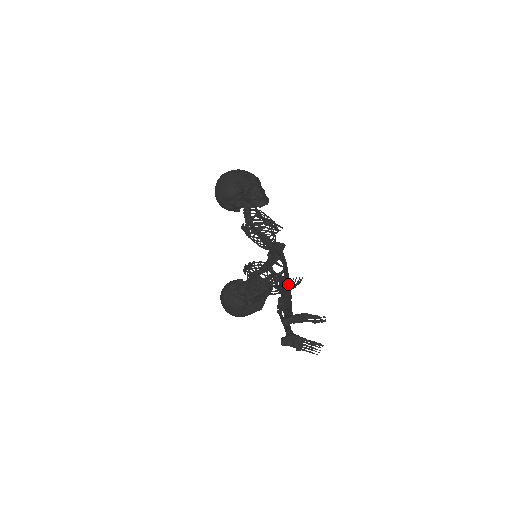
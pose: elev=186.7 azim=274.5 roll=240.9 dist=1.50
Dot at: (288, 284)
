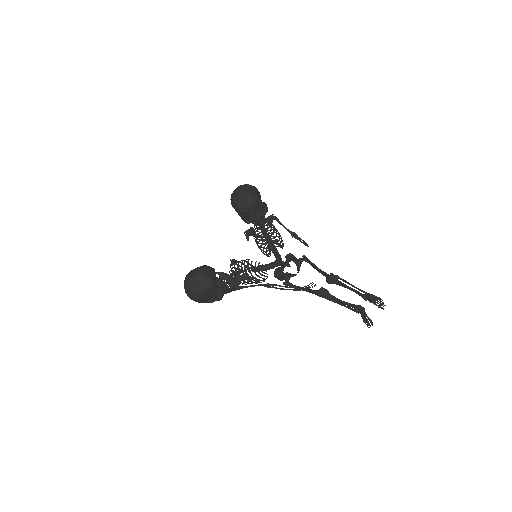
Dot at: occluded
